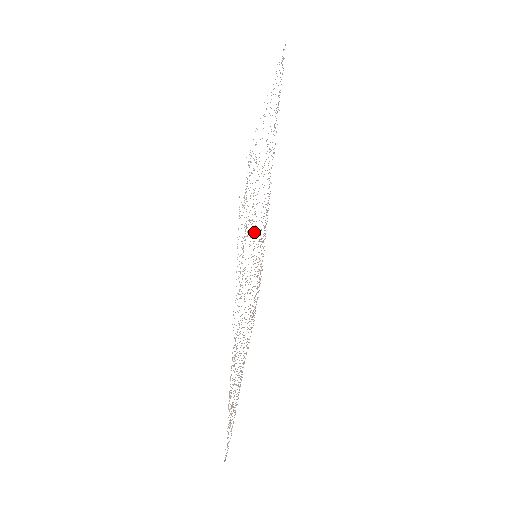
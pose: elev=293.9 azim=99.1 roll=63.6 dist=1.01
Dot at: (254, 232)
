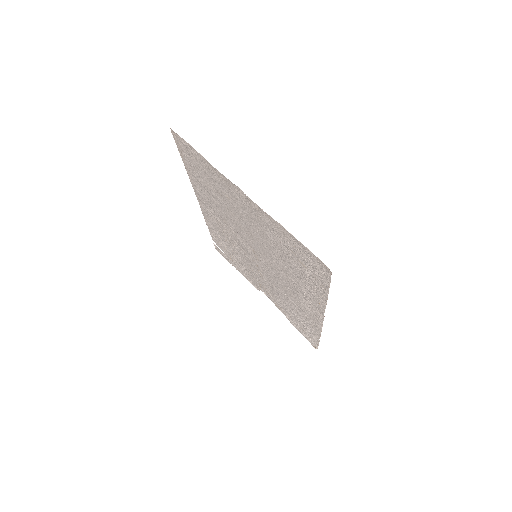
Dot at: (273, 256)
